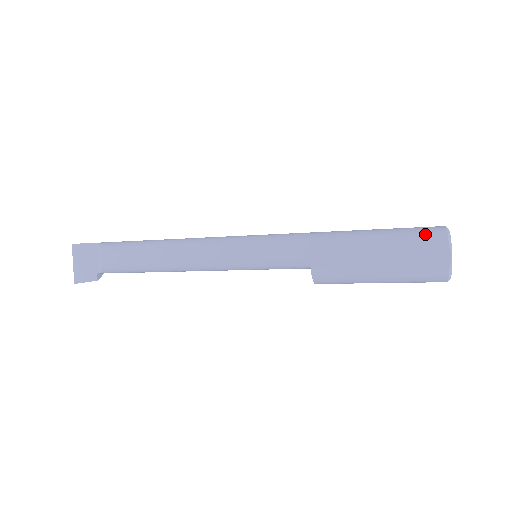
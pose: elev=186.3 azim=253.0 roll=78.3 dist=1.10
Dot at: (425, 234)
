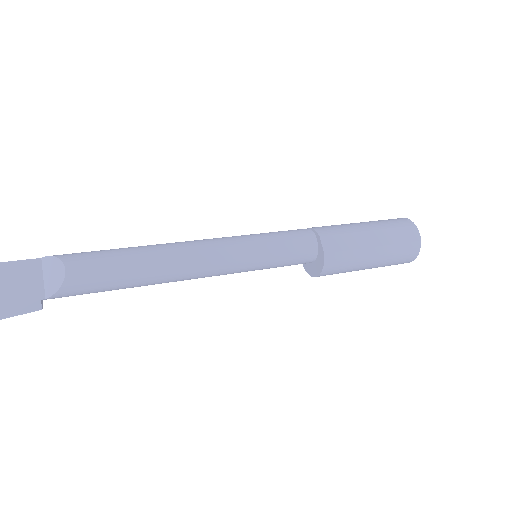
Dot at: (395, 220)
